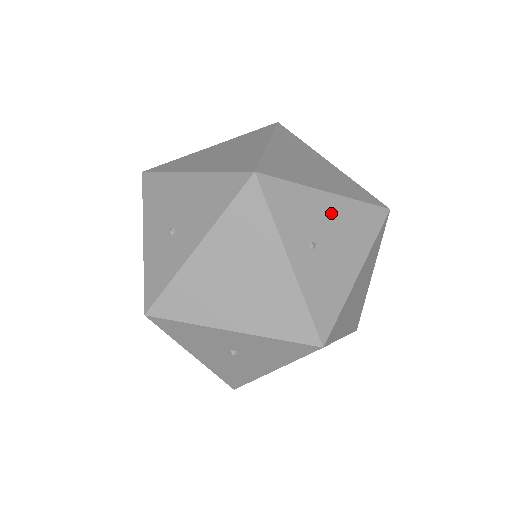
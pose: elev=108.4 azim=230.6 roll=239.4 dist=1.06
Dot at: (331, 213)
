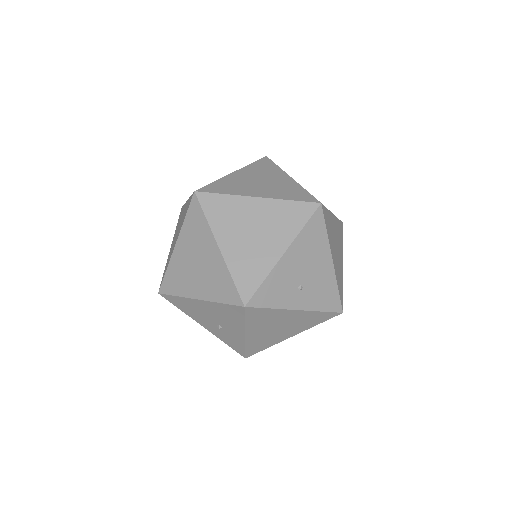
Dot at: (294, 261)
